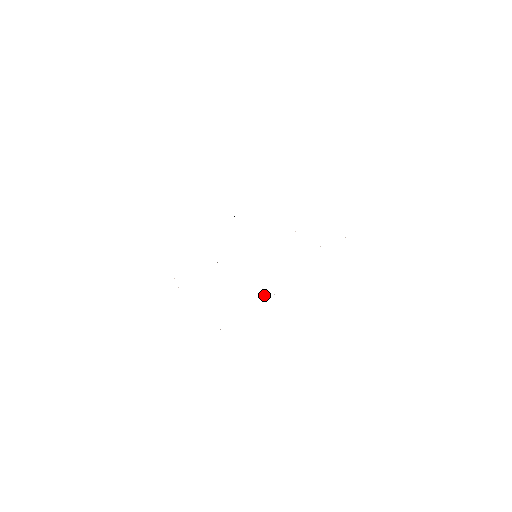
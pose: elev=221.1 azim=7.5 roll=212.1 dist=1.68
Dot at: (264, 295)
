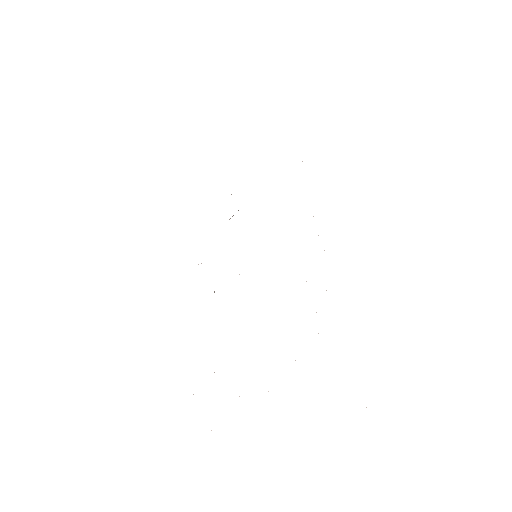
Dot at: occluded
